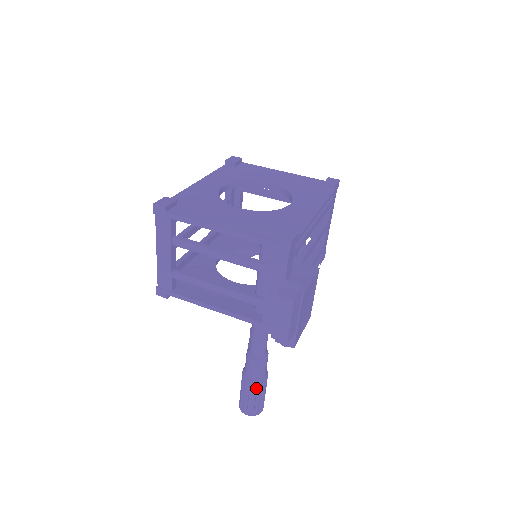
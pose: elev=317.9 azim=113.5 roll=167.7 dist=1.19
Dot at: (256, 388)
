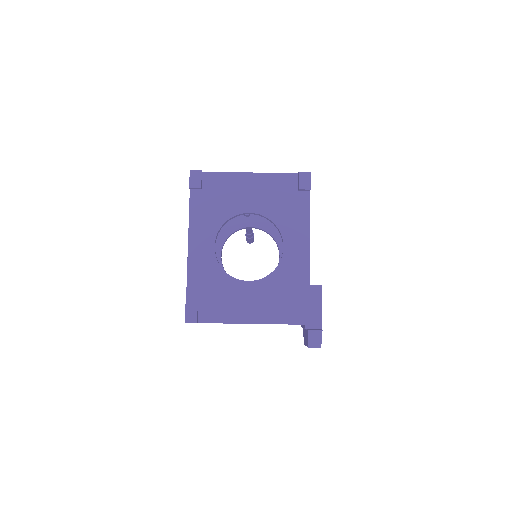
Dot at: occluded
